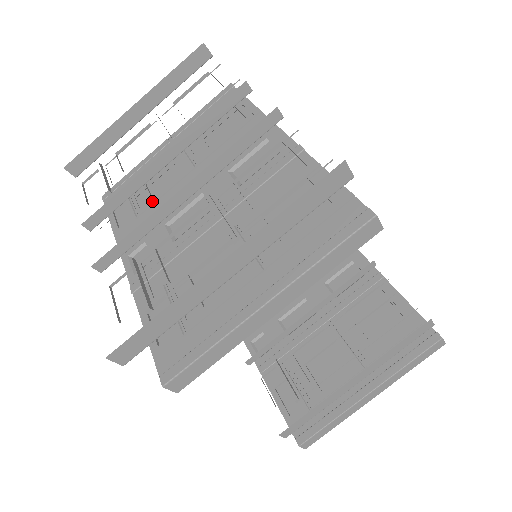
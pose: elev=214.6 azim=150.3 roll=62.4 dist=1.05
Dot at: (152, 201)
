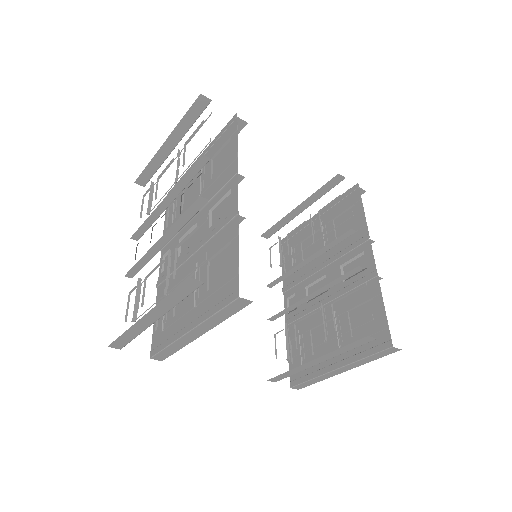
Dot at: (180, 215)
